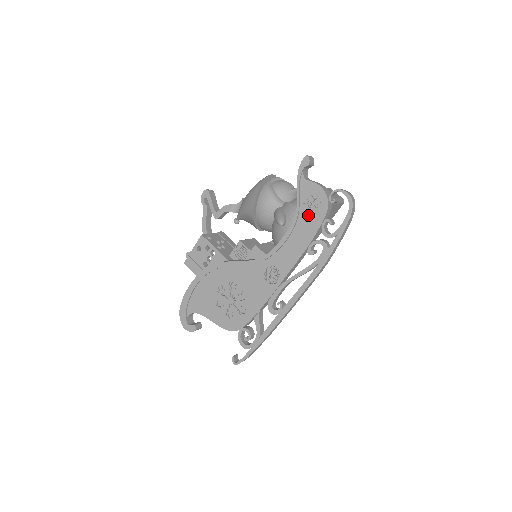
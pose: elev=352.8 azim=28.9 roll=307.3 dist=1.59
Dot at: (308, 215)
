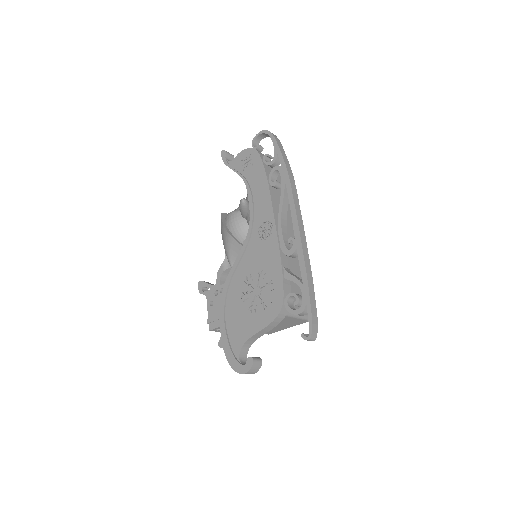
Dot at: (251, 170)
